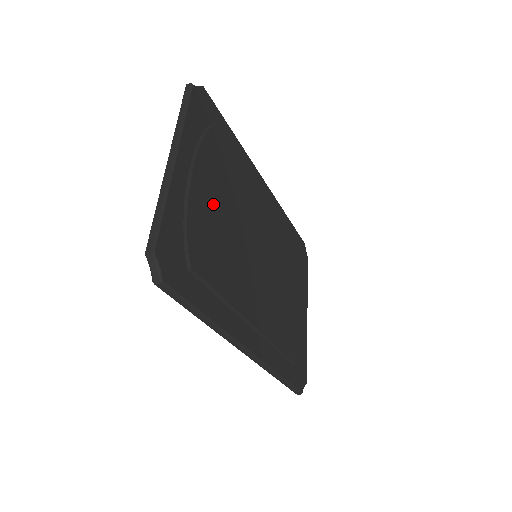
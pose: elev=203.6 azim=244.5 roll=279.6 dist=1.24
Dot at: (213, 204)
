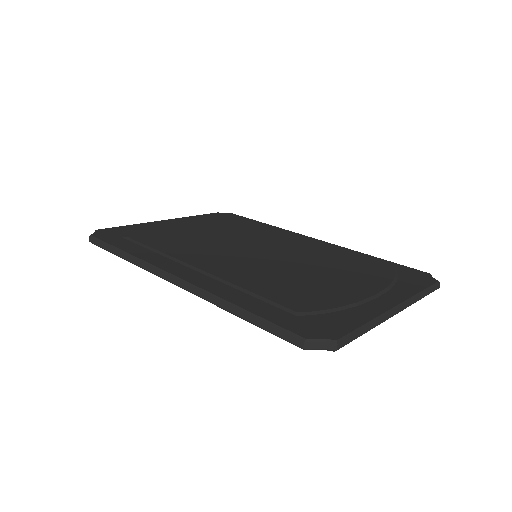
Dot at: (192, 231)
